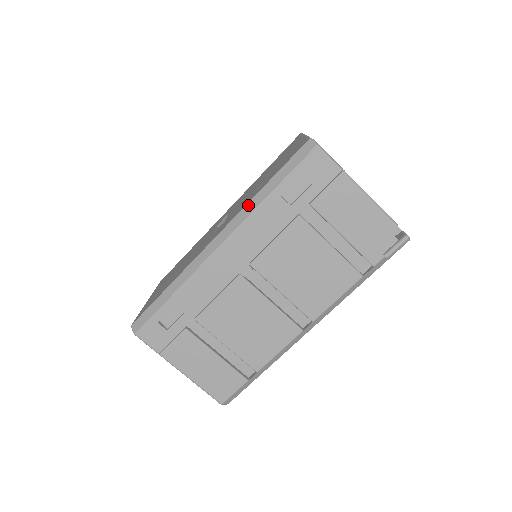
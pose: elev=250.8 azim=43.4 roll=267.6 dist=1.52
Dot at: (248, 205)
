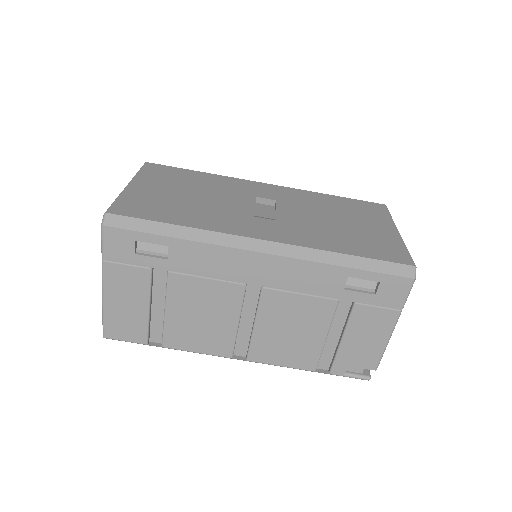
Dot at: (319, 252)
